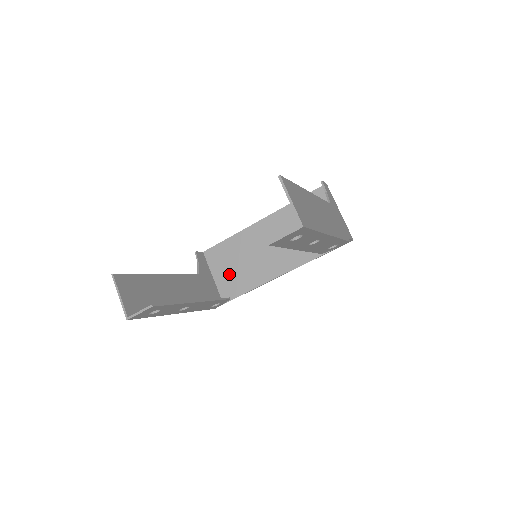
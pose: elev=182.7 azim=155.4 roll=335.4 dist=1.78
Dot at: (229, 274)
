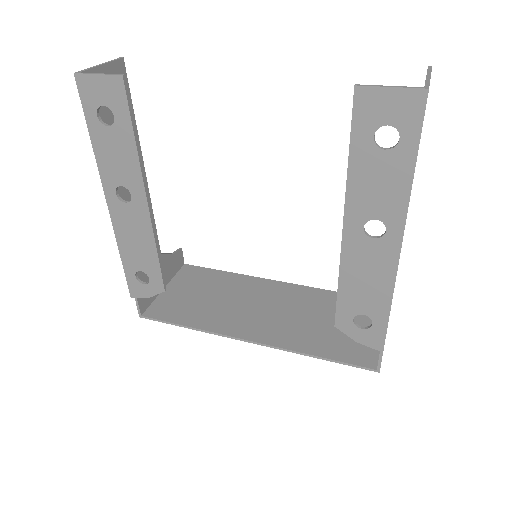
Dot at: (186, 297)
